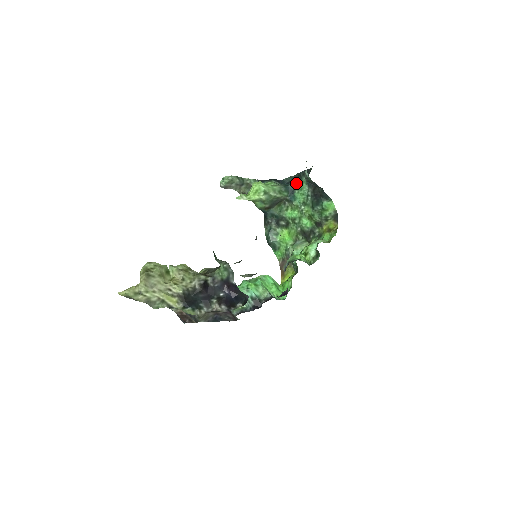
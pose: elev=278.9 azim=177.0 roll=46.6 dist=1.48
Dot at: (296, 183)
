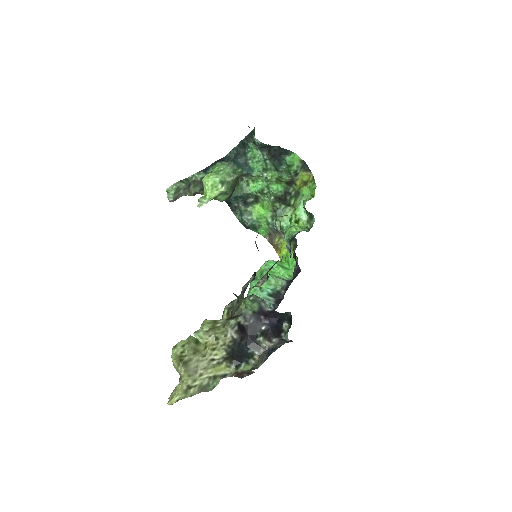
Dot at: (244, 153)
